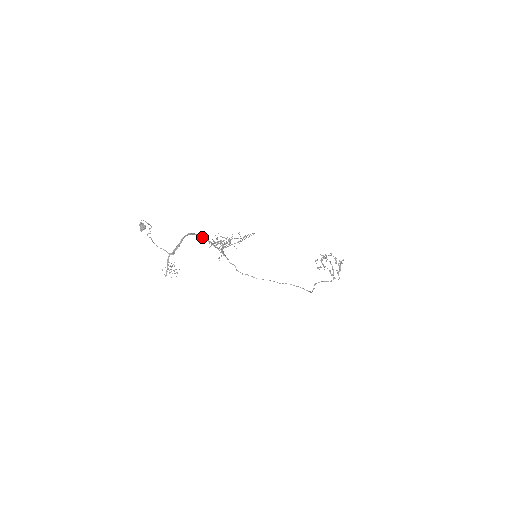
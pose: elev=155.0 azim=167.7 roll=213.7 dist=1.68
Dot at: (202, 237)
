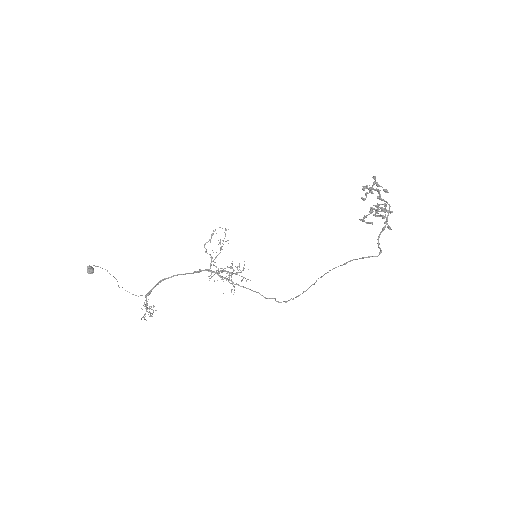
Dot at: (193, 273)
